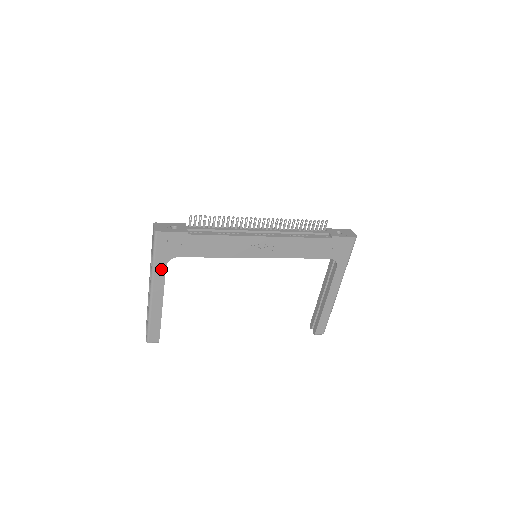
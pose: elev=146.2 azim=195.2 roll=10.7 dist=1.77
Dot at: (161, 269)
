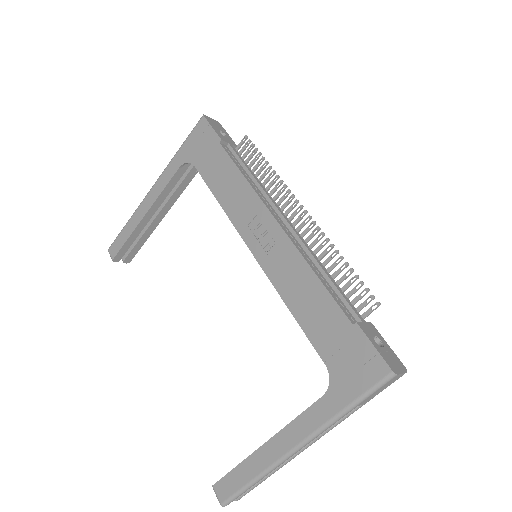
Dot at: (175, 167)
